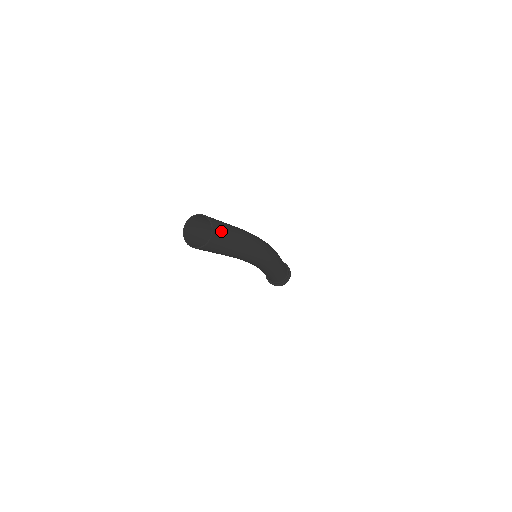
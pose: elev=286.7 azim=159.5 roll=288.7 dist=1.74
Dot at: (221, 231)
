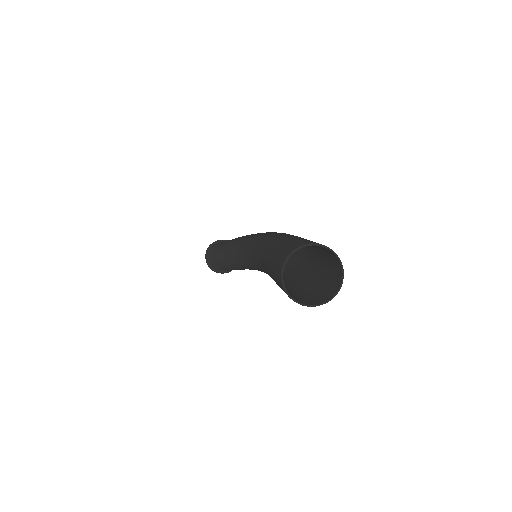
Dot at: (333, 261)
